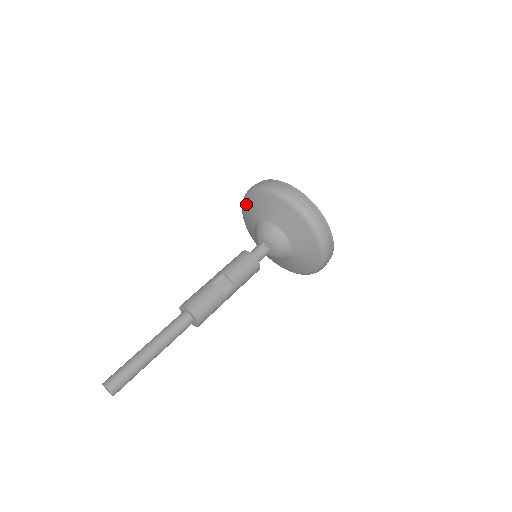
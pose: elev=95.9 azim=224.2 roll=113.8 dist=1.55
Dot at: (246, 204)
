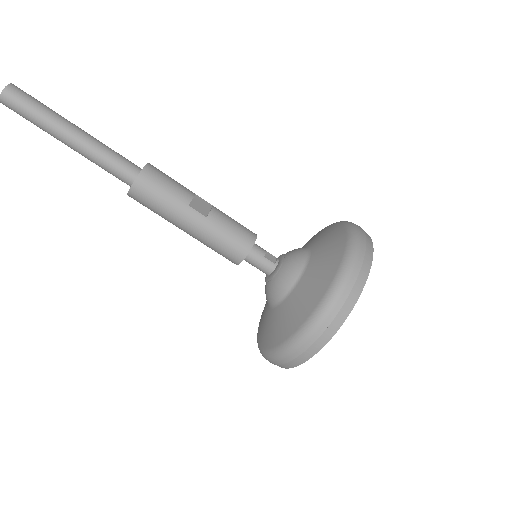
Dot at: occluded
